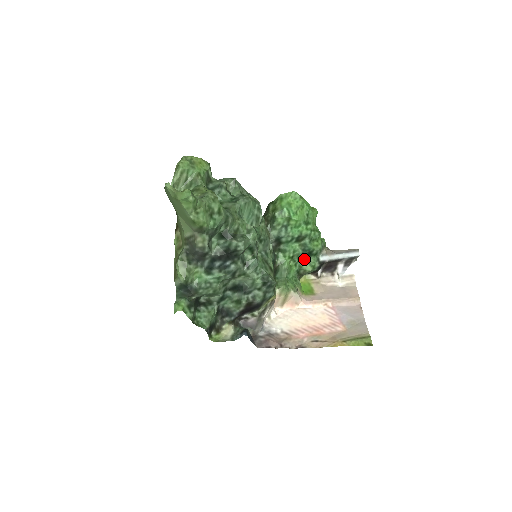
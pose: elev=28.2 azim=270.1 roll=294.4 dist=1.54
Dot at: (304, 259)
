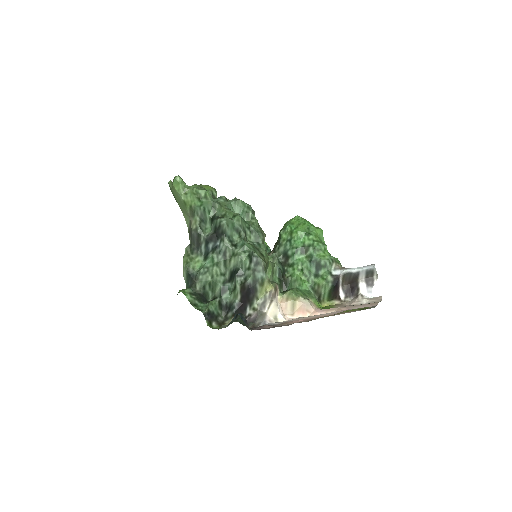
Dot at: (316, 274)
